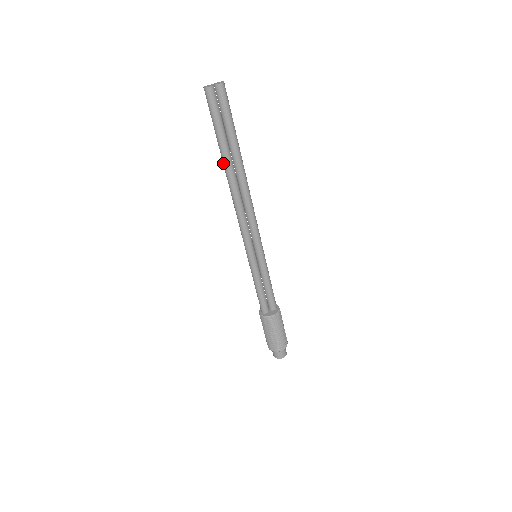
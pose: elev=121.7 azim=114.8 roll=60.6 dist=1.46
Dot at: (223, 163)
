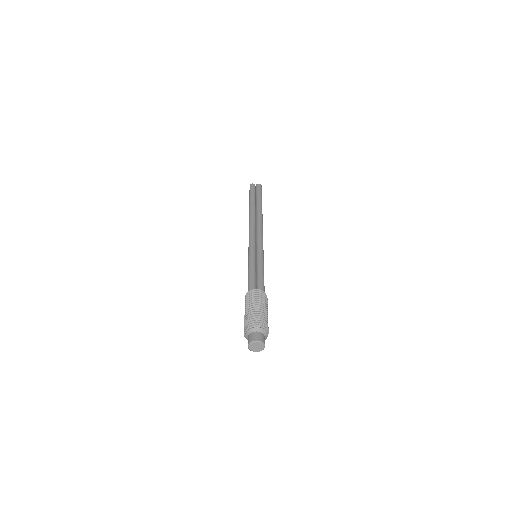
Dot at: (249, 209)
